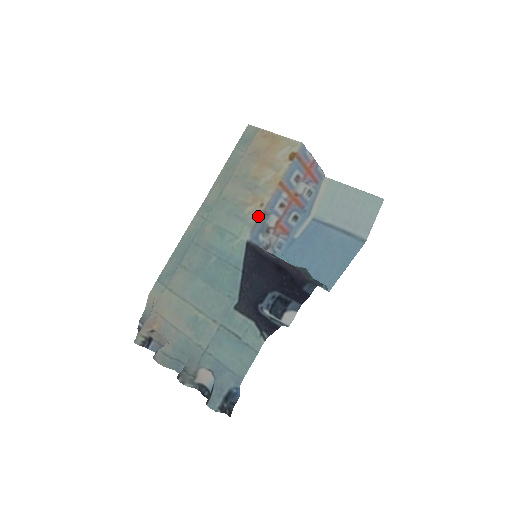
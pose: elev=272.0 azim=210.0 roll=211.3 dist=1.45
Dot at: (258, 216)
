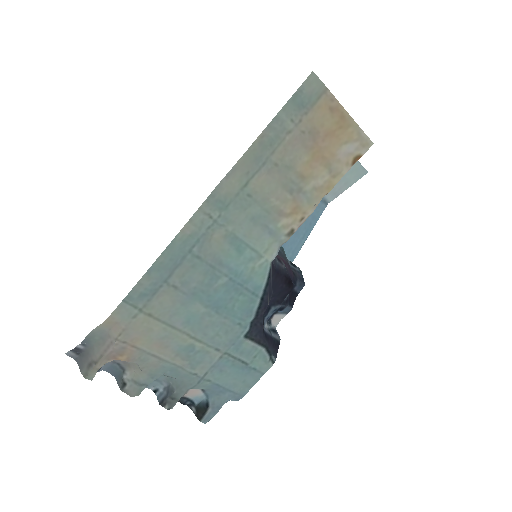
Dot at: (293, 233)
